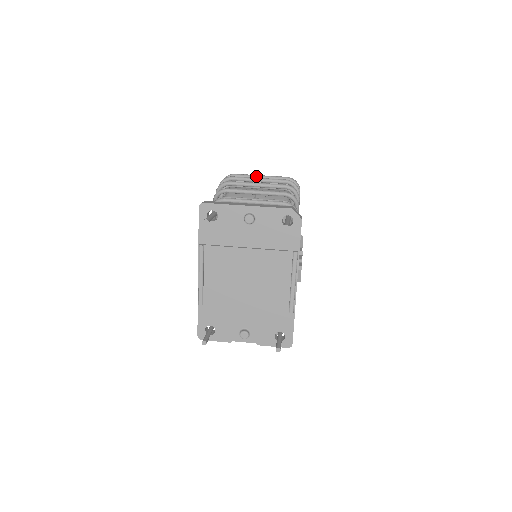
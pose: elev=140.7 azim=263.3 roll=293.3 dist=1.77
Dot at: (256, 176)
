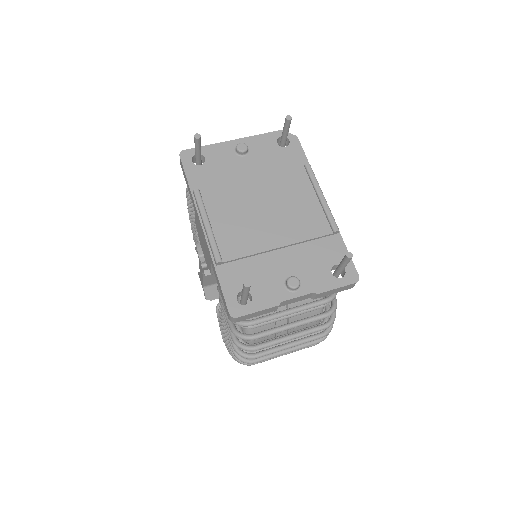
Dot at: occluded
